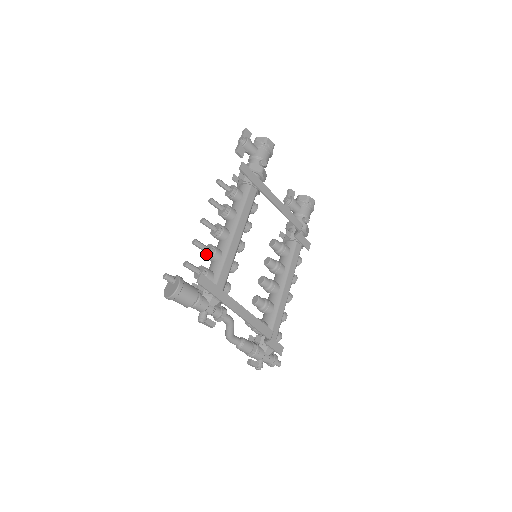
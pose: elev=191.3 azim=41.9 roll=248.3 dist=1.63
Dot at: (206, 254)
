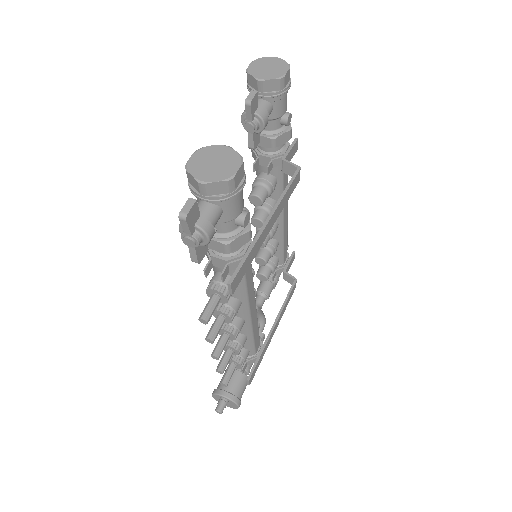
Dot at: occluded
